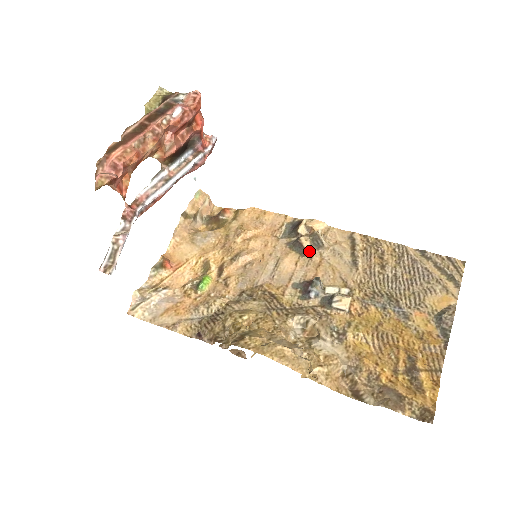
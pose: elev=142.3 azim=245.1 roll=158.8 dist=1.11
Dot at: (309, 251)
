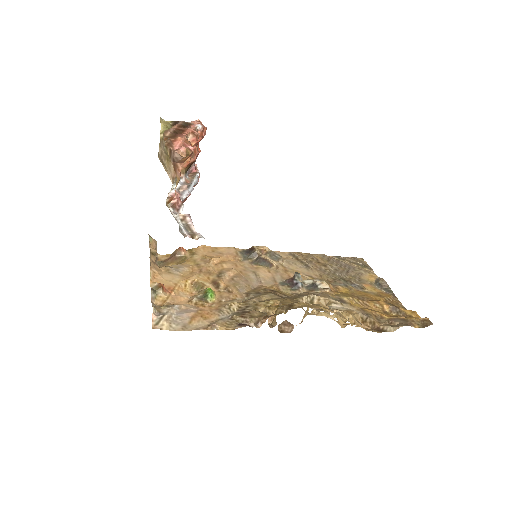
Dot at: (273, 263)
